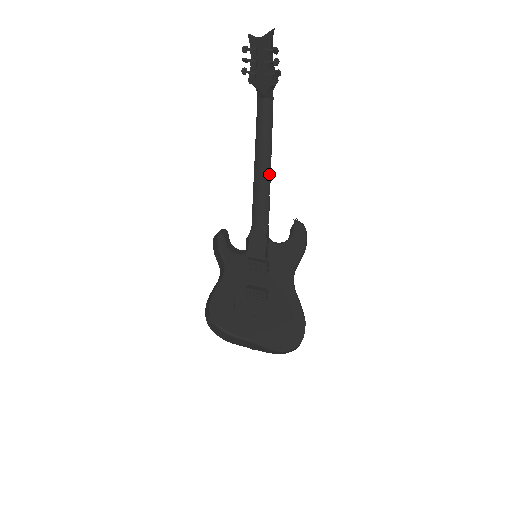
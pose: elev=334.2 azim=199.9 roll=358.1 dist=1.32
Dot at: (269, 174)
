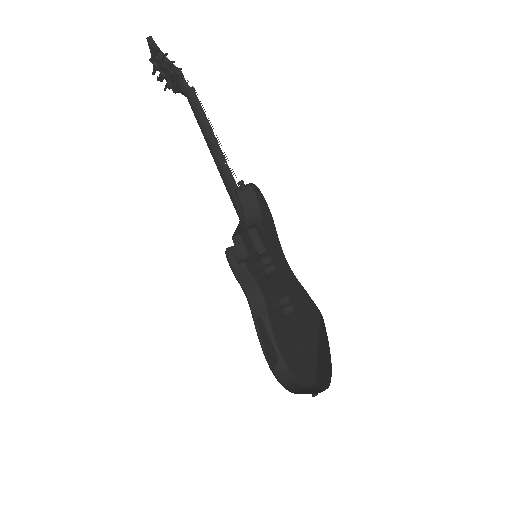
Dot at: (221, 157)
